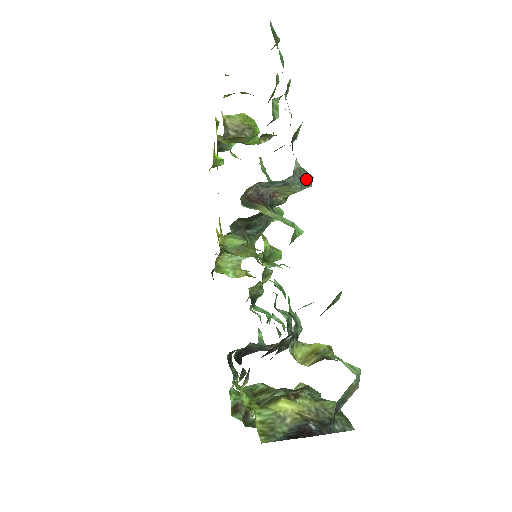
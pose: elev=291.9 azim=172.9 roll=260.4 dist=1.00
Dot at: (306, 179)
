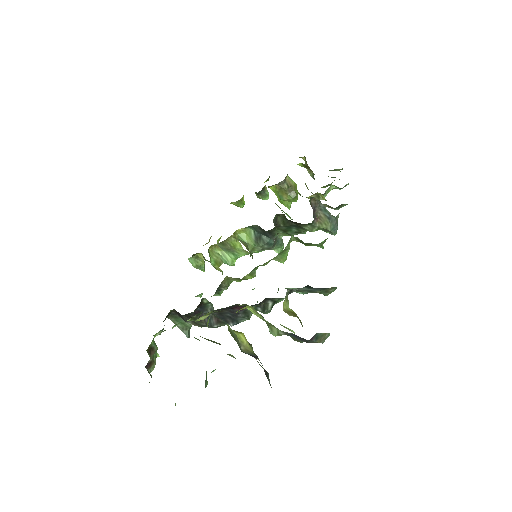
Dot at: (337, 228)
